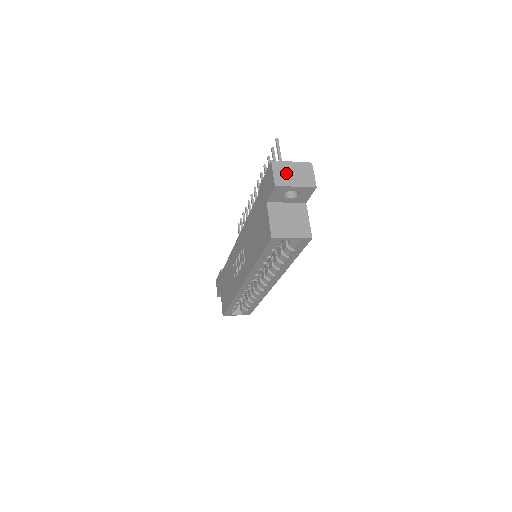
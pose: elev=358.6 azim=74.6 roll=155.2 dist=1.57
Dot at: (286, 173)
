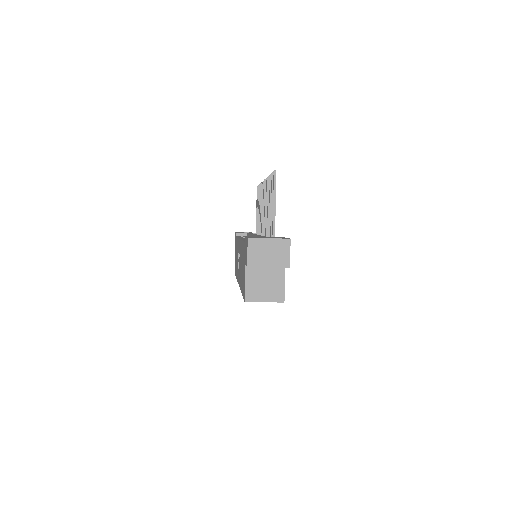
Dot at: (261, 252)
